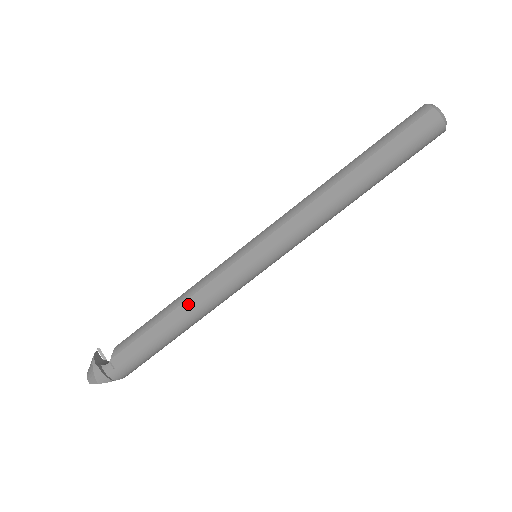
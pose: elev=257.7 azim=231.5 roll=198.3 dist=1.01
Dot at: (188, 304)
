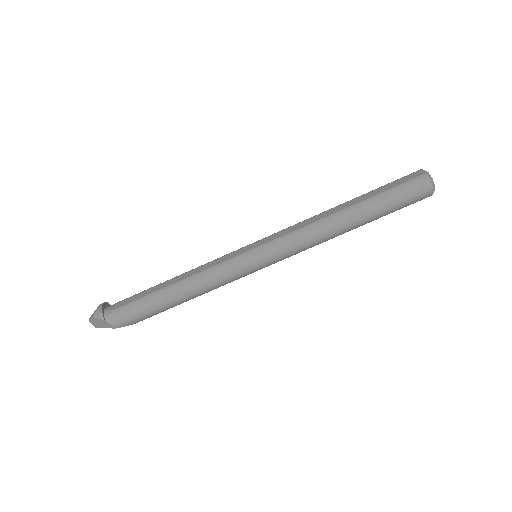
Dot at: (189, 273)
